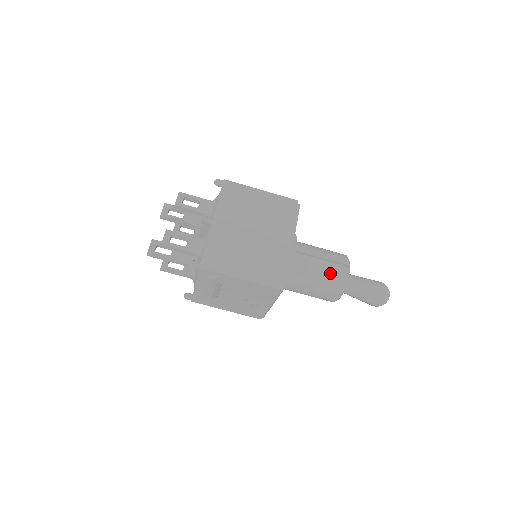
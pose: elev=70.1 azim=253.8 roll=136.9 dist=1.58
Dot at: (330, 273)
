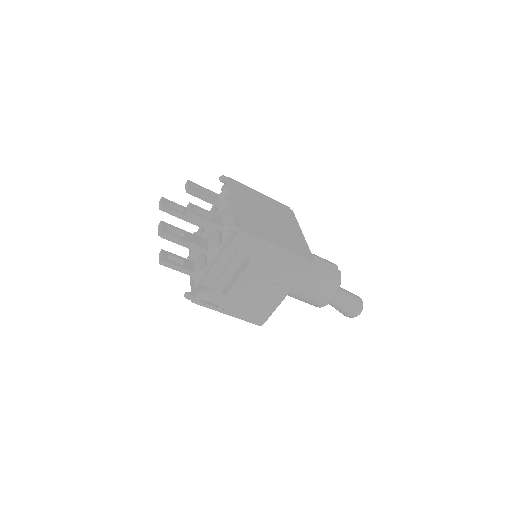
Dot at: (328, 269)
